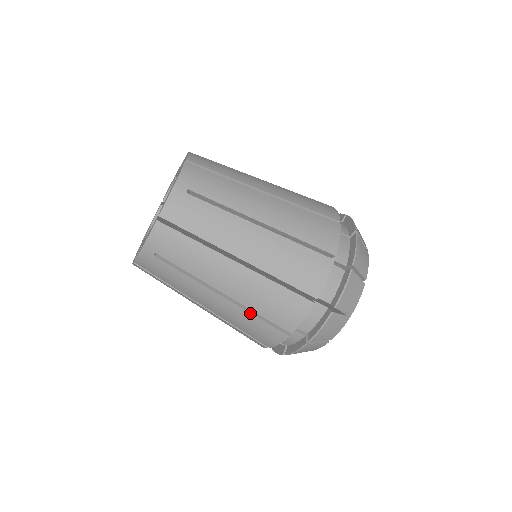
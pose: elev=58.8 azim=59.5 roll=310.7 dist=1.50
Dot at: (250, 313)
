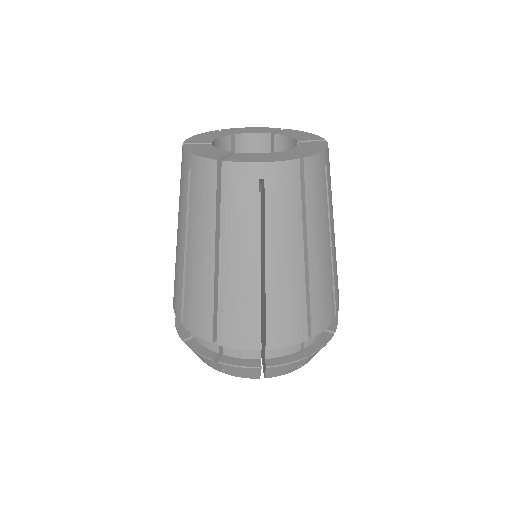
Dot at: (183, 281)
